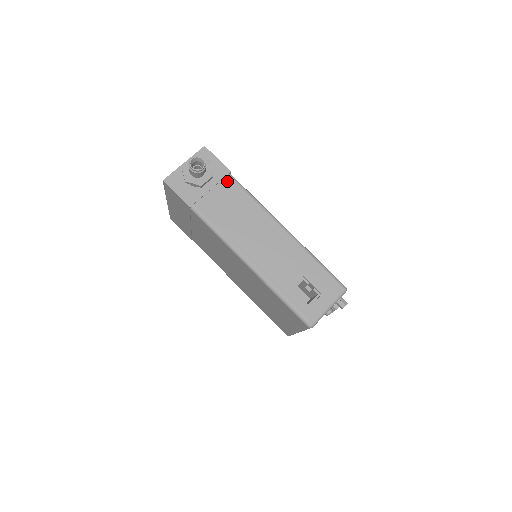
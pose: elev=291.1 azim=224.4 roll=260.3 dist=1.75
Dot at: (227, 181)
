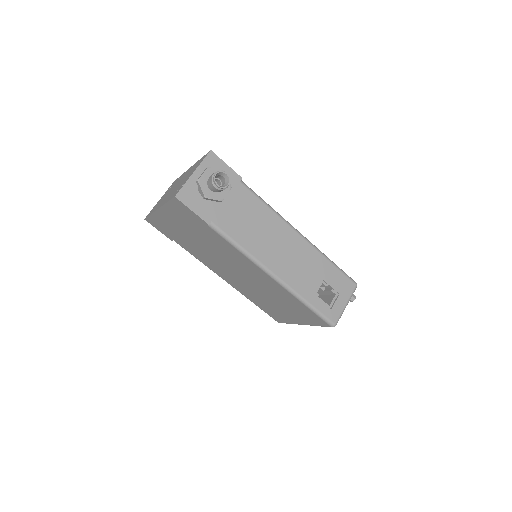
Dot at: (240, 189)
